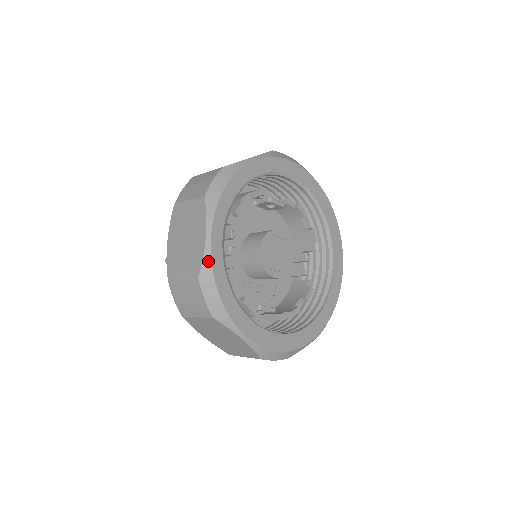
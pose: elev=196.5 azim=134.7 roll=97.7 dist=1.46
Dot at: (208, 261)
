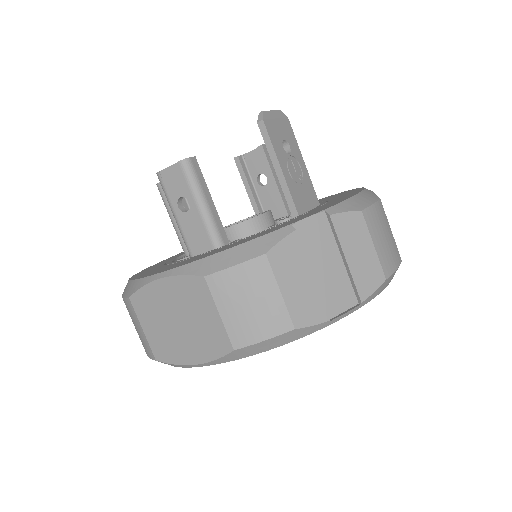
Dot at: (178, 366)
